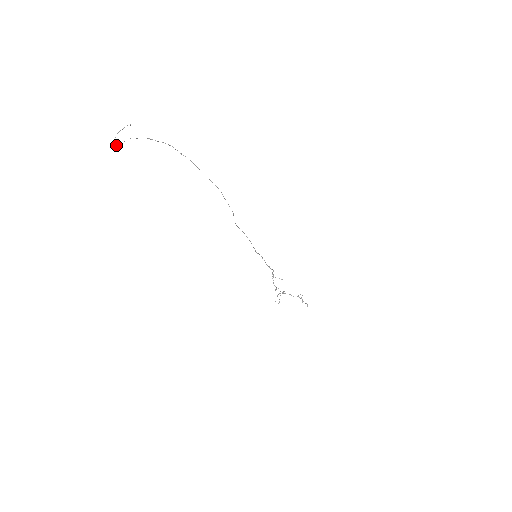
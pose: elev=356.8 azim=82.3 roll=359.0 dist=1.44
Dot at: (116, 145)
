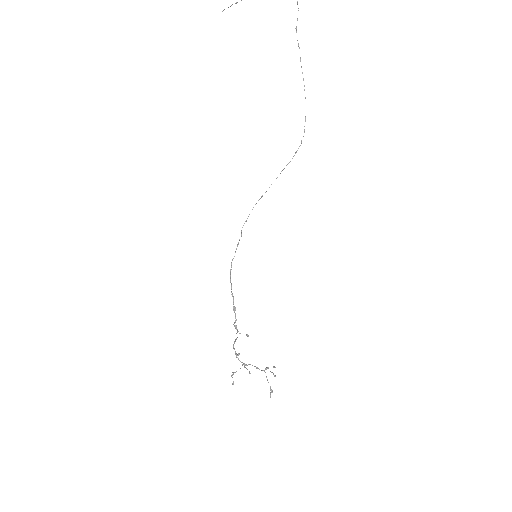
Dot at: out of frame
